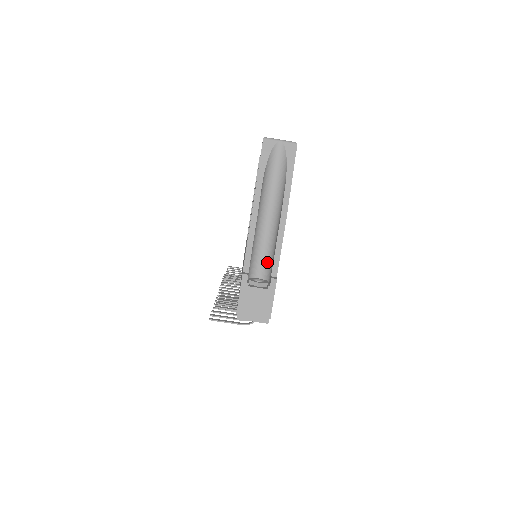
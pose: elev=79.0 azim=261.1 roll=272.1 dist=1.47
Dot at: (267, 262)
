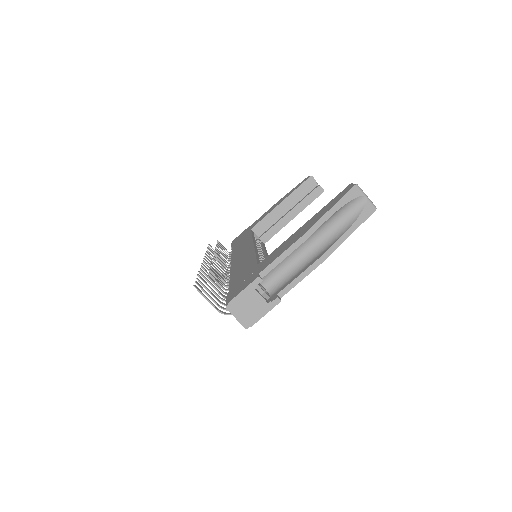
Dot at: (280, 279)
